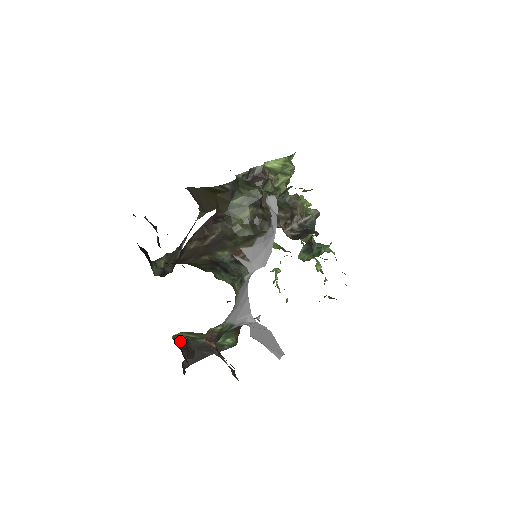
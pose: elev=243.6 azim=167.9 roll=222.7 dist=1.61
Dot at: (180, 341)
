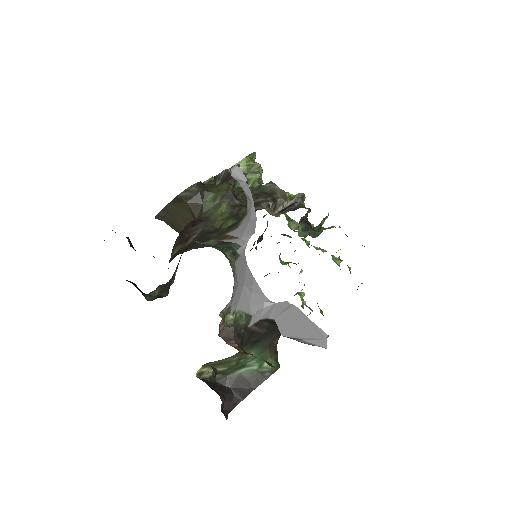
Dot at: (209, 381)
